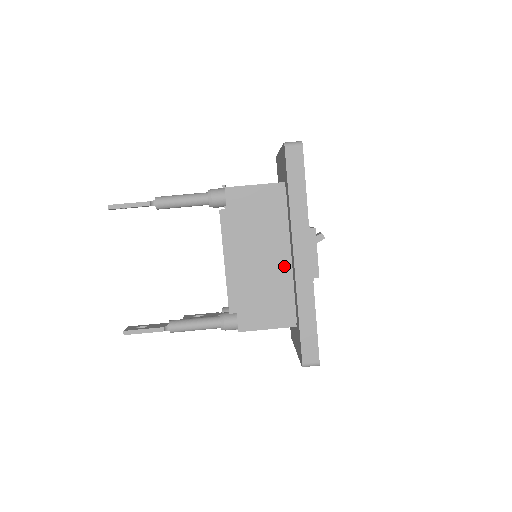
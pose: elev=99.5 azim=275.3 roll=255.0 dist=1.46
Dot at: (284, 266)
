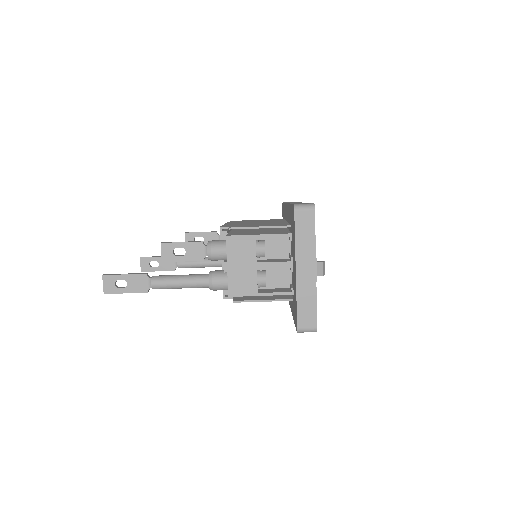
Dot at: occluded
